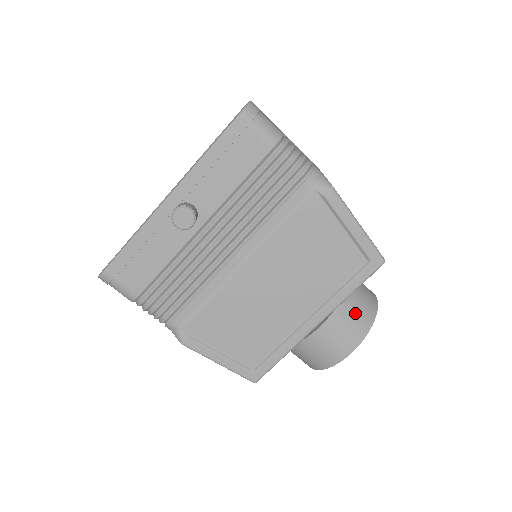
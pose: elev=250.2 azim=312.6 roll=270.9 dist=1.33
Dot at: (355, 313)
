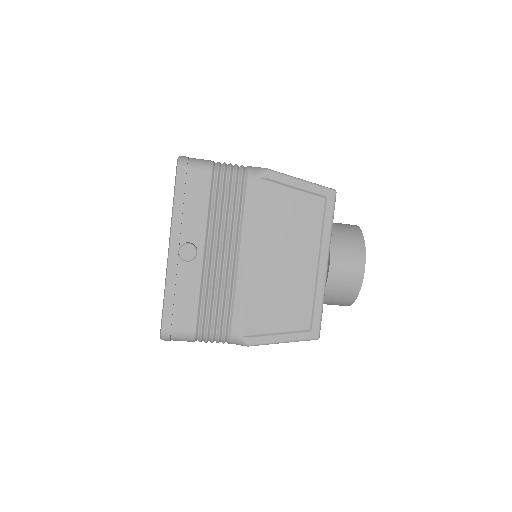
Dot at: (346, 240)
